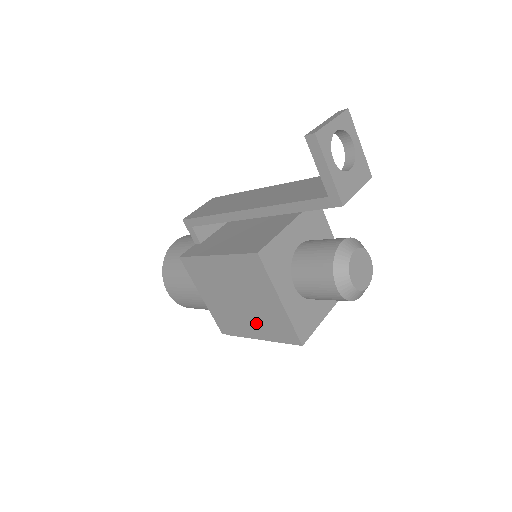
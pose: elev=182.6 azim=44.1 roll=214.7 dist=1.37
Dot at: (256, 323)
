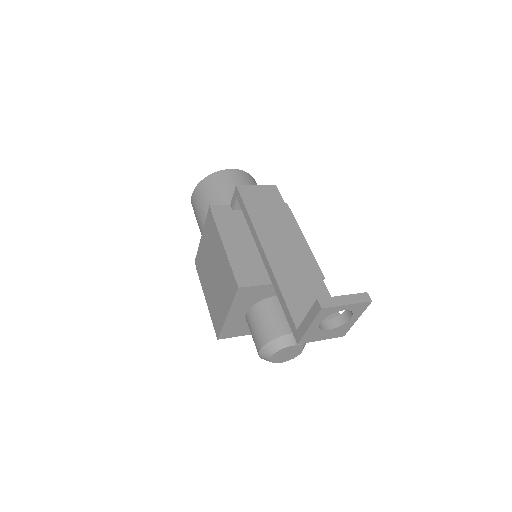
Dot at: (211, 294)
